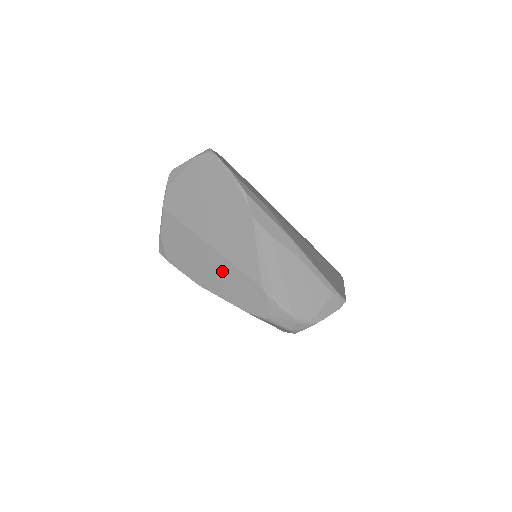
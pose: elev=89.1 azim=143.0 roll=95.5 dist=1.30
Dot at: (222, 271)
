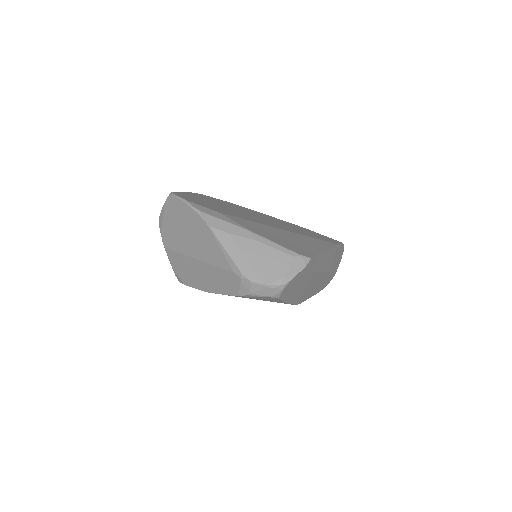
Dot at: (211, 274)
